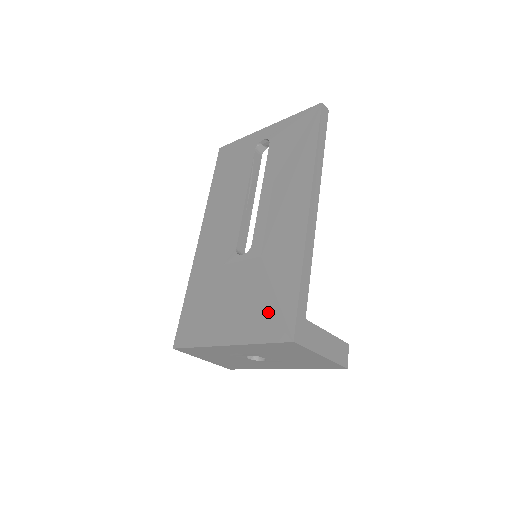
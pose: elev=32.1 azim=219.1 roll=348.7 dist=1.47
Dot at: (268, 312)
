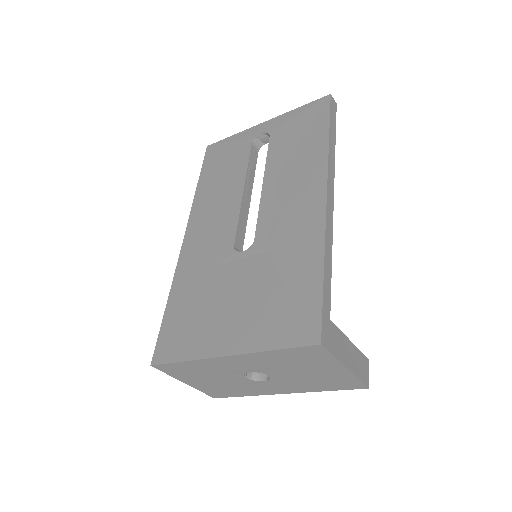
Dot at: (282, 312)
